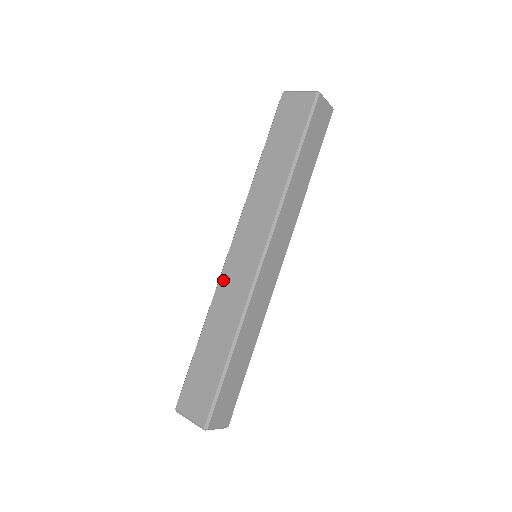
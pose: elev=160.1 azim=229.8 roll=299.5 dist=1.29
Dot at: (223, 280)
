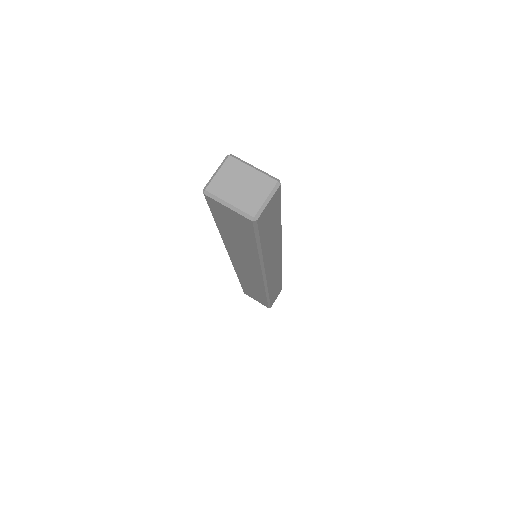
Dot at: (238, 271)
